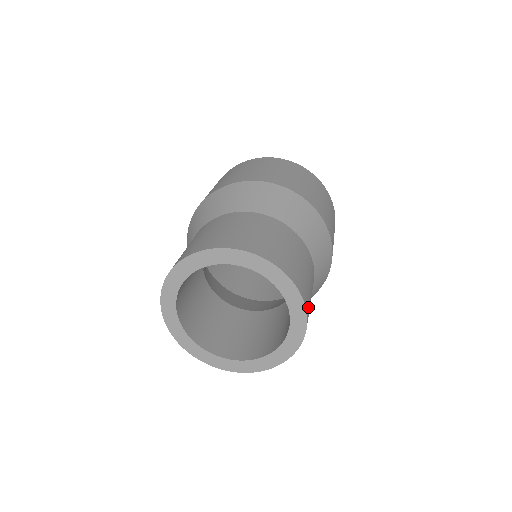
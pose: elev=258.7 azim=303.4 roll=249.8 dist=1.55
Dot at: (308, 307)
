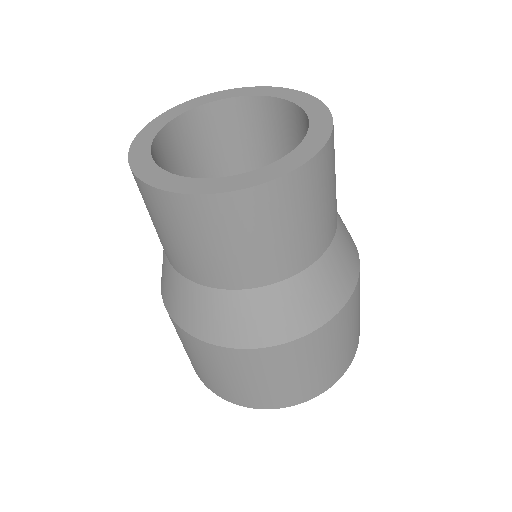
Dot at: occluded
